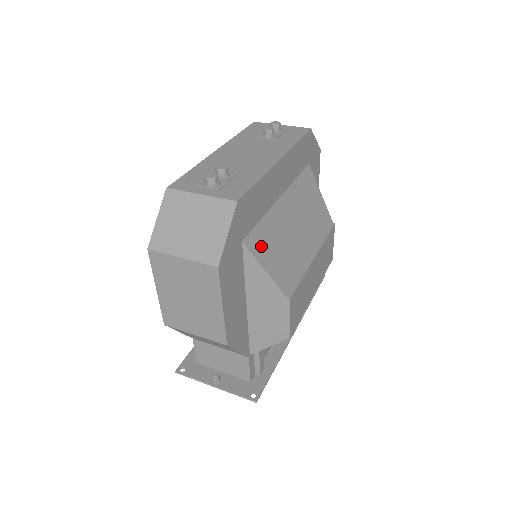
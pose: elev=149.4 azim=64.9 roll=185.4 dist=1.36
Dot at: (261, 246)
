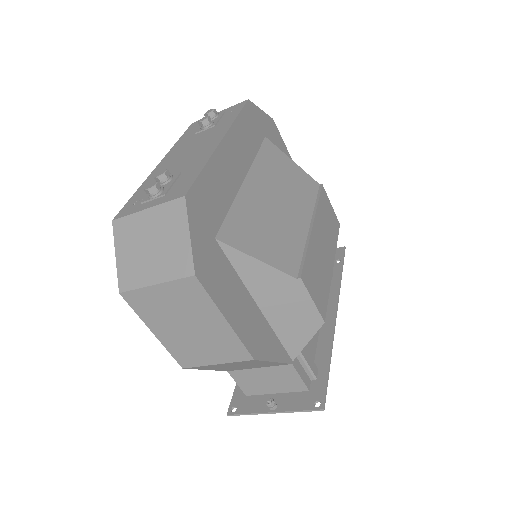
Dot at: (241, 236)
